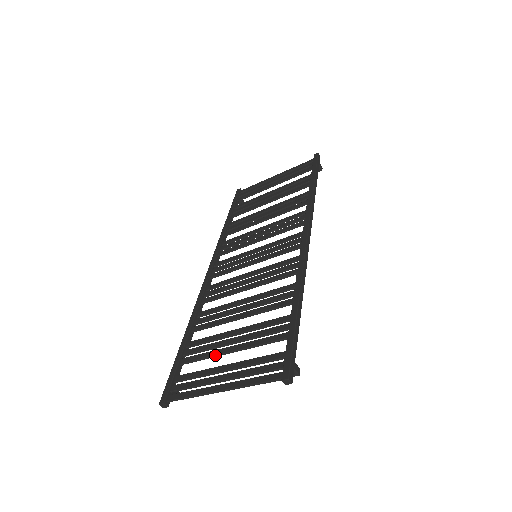
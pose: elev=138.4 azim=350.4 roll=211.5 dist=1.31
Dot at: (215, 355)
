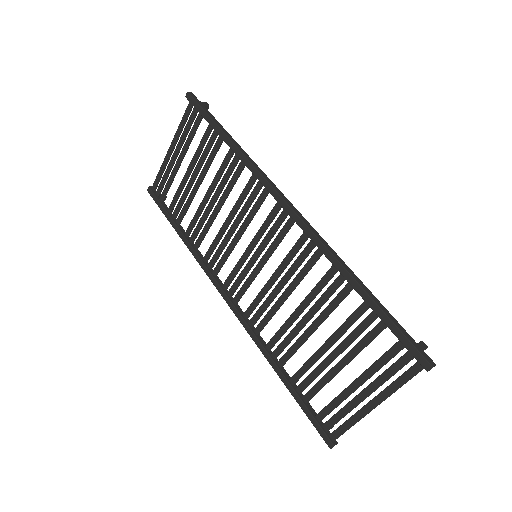
Dot at: (331, 379)
